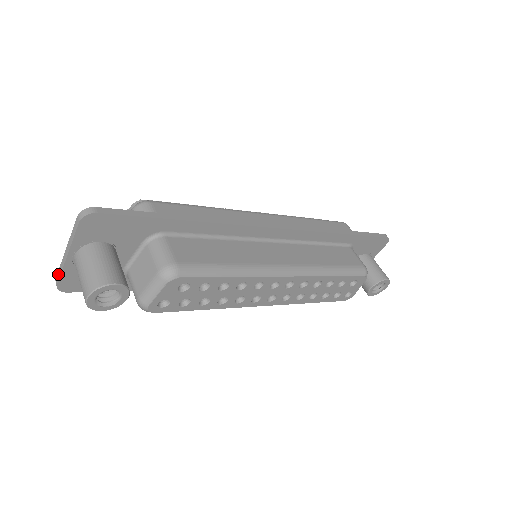
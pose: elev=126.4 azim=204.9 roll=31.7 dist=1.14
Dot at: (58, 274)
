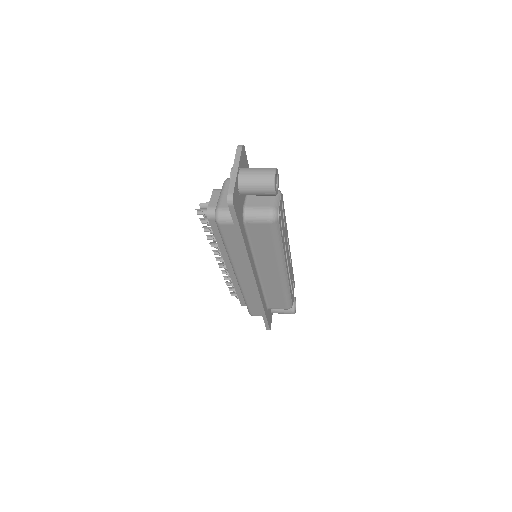
Dot at: (231, 187)
